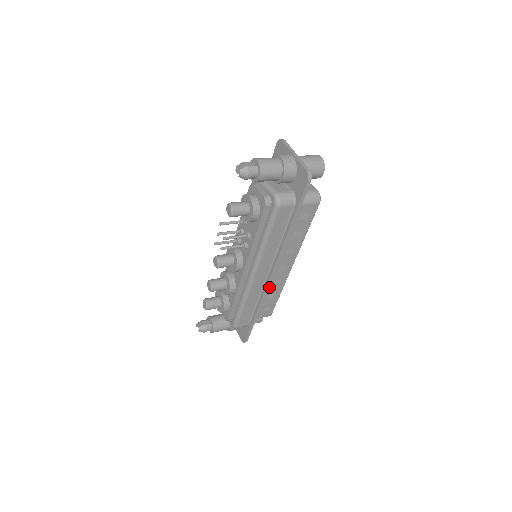
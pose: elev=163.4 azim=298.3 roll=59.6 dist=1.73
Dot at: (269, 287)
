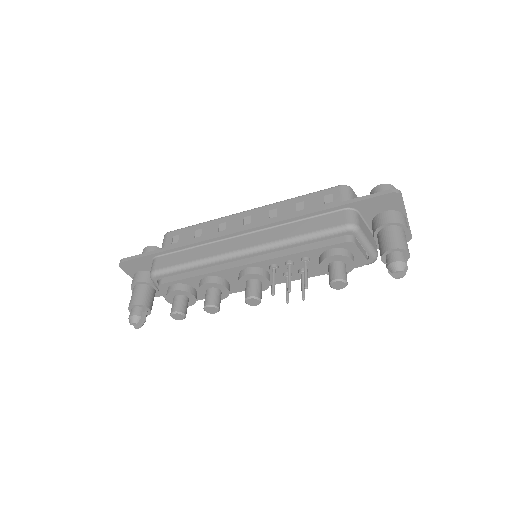
Dot at: occluded
